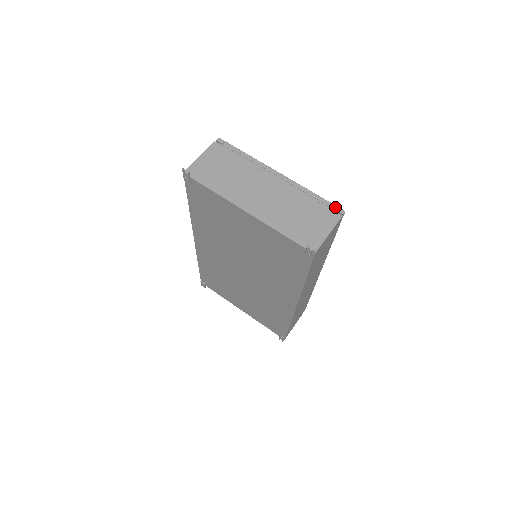
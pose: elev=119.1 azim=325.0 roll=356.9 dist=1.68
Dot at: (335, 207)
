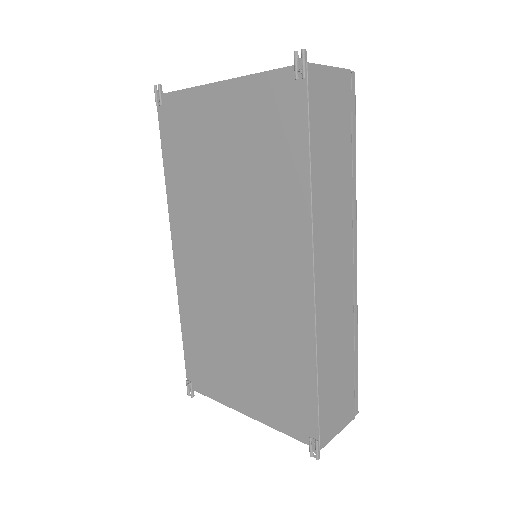
Dot at: occluded
